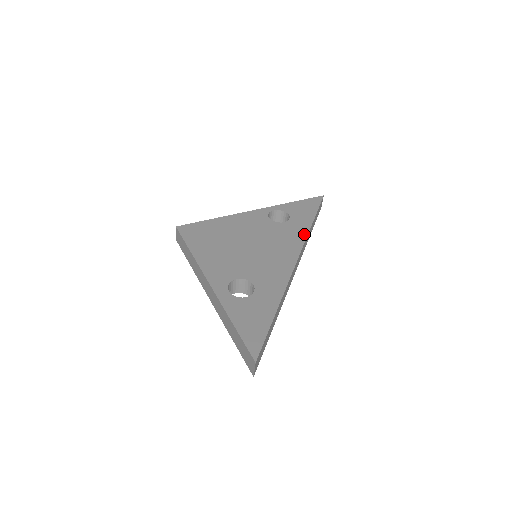
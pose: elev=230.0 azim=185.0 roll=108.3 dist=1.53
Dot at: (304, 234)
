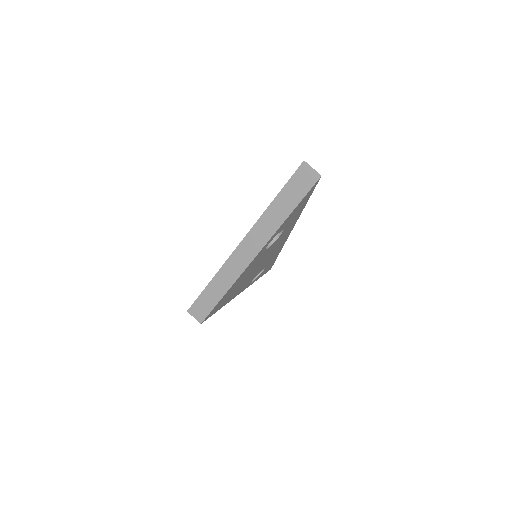
Dot at: occluded
